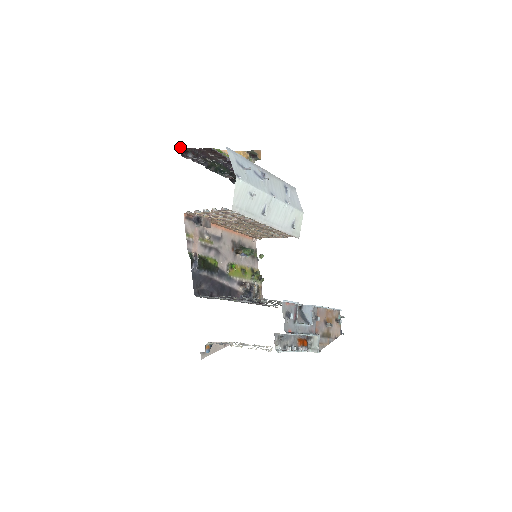
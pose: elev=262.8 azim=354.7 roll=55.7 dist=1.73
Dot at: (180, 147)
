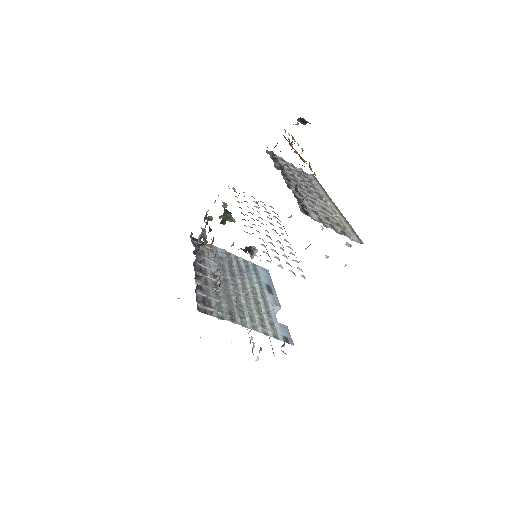
Dot at: occluded
